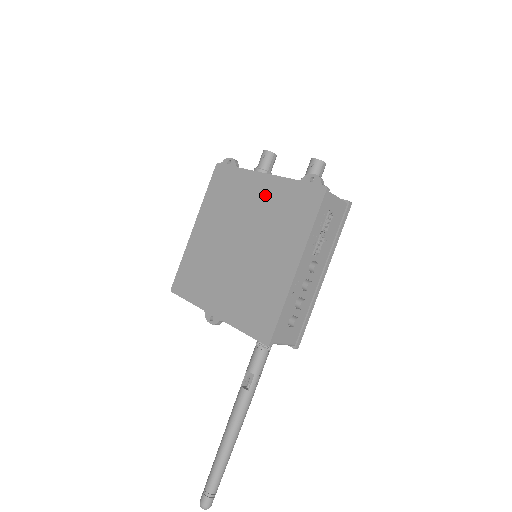
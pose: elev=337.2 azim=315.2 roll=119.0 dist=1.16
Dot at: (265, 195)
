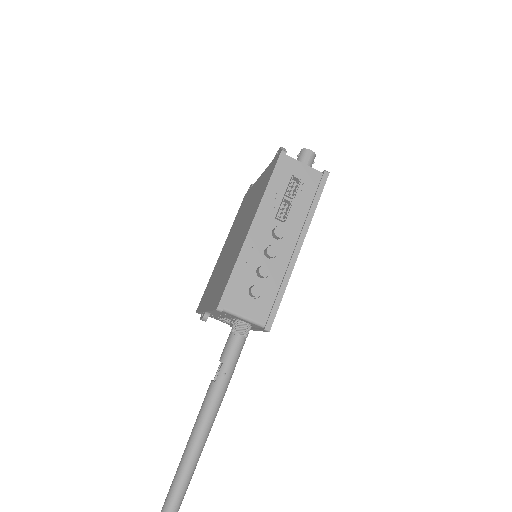
Dot at: (255, 191)
